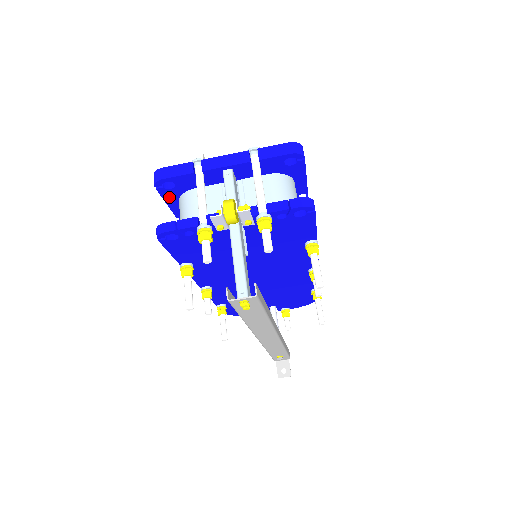
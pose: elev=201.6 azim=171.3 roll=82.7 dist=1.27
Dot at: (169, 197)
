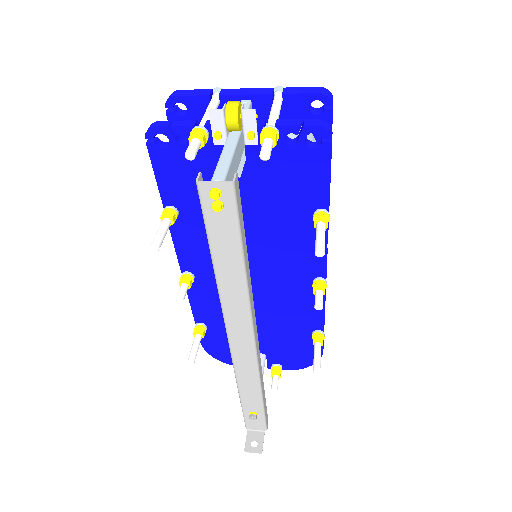
Dot at: occluded
